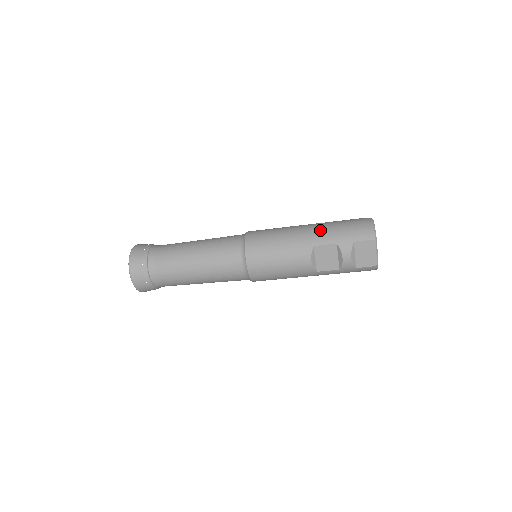
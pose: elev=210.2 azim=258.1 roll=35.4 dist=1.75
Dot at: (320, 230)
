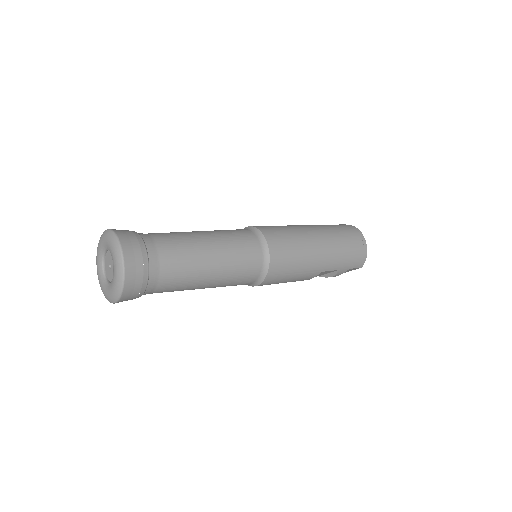
Dot at: (333, 256)
